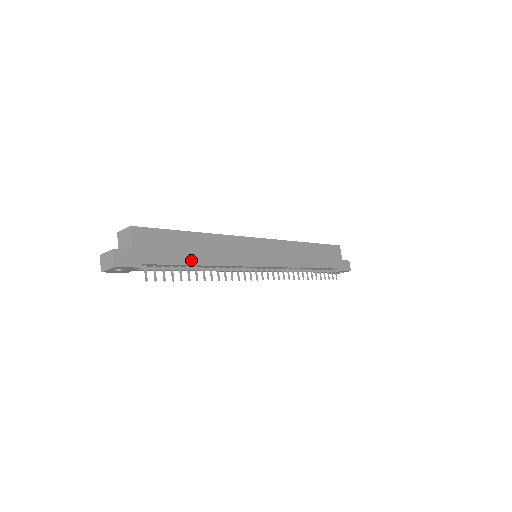
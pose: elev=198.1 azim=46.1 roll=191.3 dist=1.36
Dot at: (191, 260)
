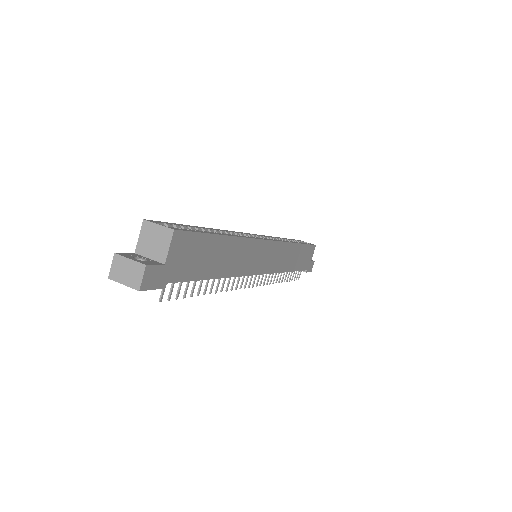
Dot at: (211, 273)
